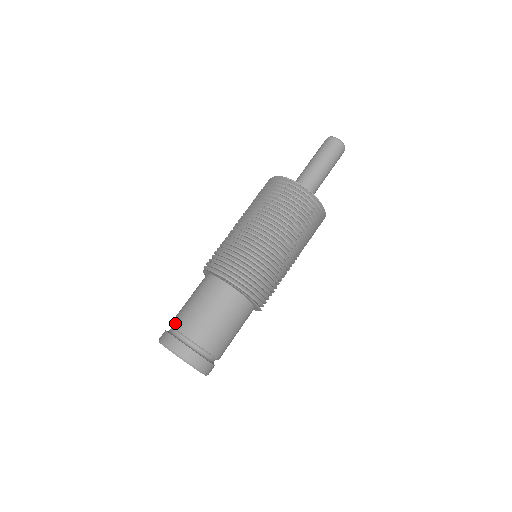
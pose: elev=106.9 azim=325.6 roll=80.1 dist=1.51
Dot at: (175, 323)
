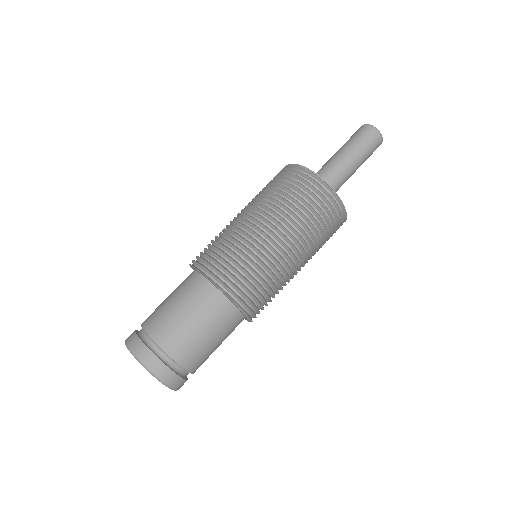
Dot at: occluded
